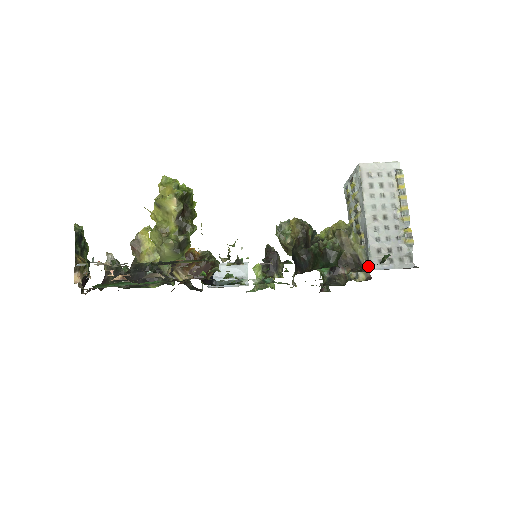
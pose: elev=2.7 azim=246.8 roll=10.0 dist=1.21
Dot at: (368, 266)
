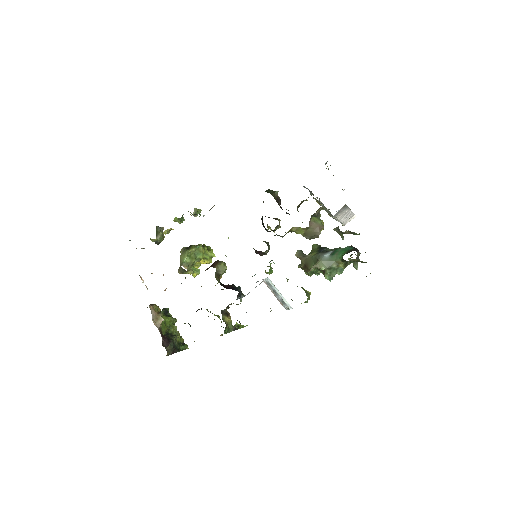
Dot at: occluded
